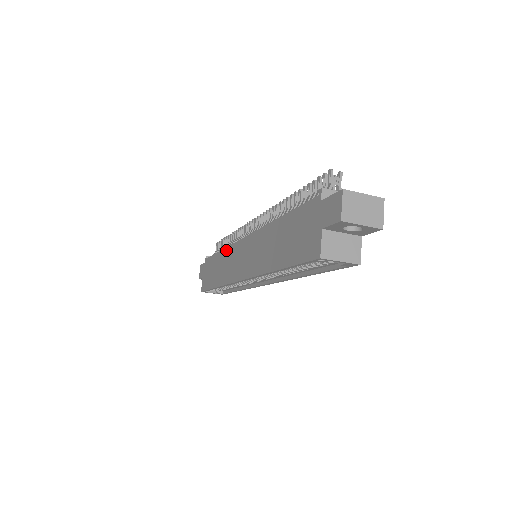
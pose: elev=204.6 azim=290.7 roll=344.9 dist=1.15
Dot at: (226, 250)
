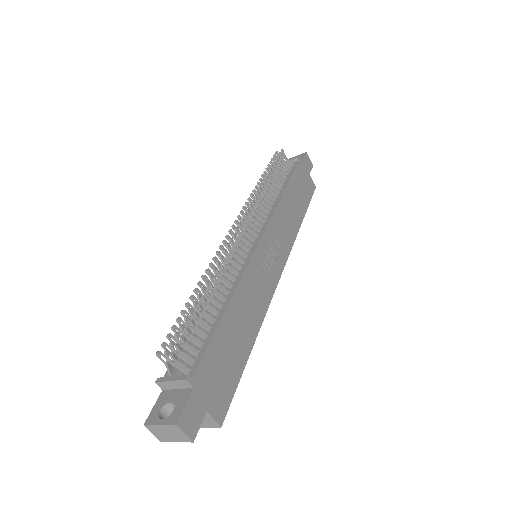
Dot at: occluded
